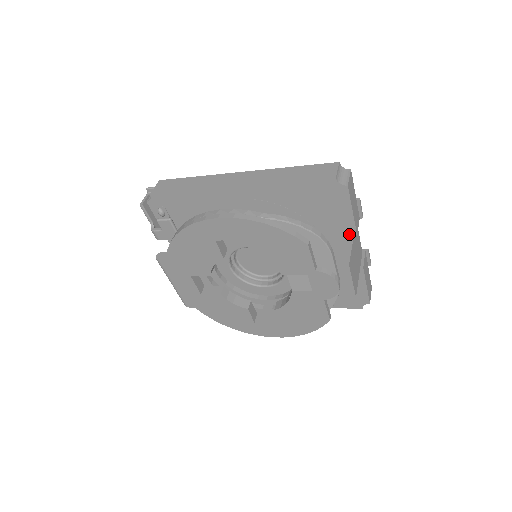
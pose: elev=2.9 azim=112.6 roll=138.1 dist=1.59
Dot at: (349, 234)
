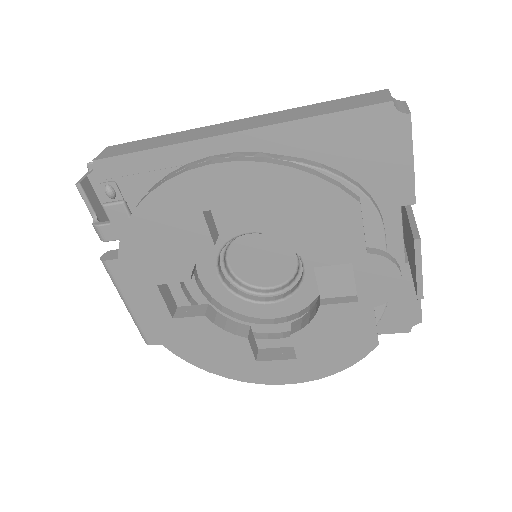
Dot at: (403, 203)
